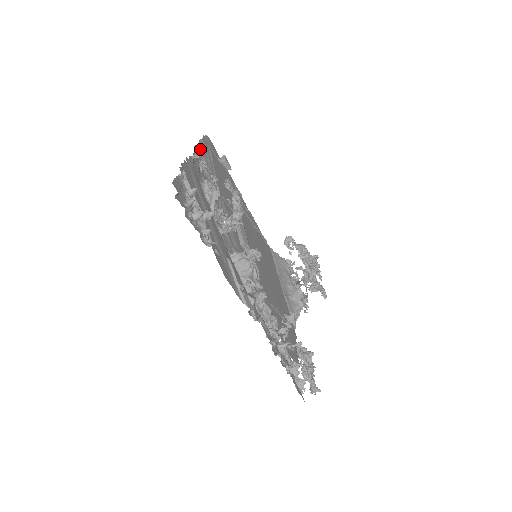
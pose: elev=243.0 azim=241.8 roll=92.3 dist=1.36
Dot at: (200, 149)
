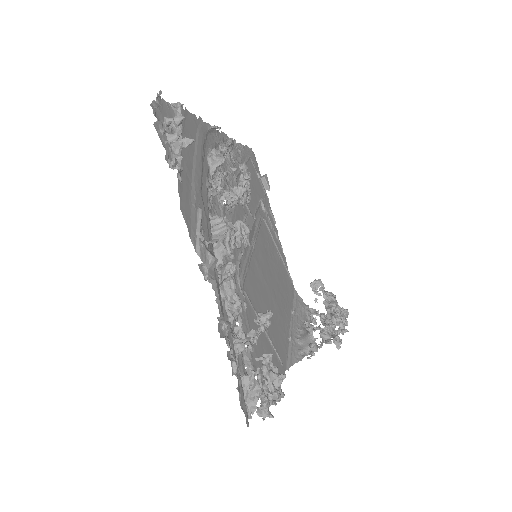
Dot at: (231, 140)
